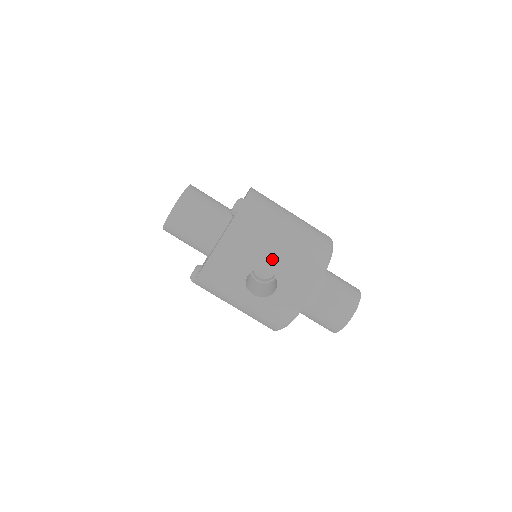
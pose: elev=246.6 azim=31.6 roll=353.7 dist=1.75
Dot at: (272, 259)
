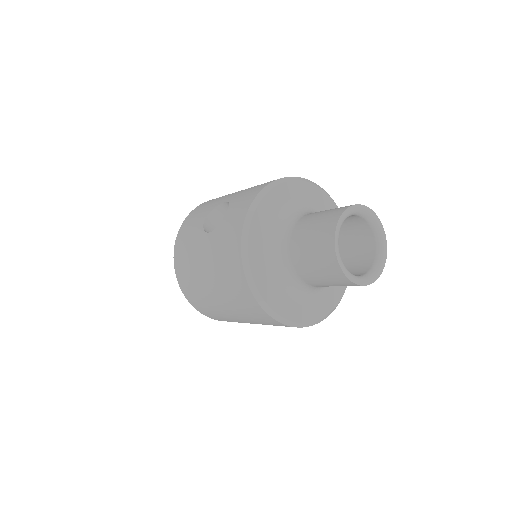
Dot at: (230, 196)
